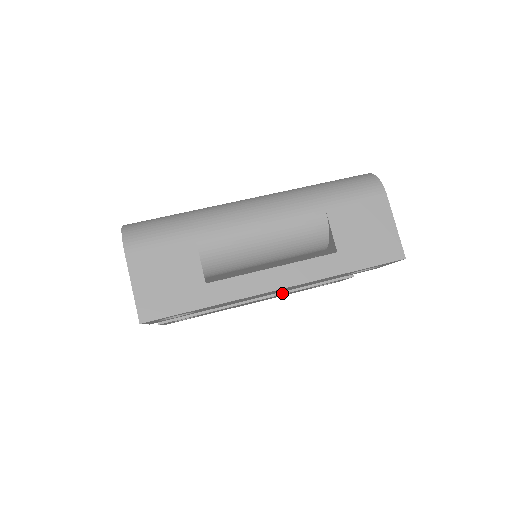
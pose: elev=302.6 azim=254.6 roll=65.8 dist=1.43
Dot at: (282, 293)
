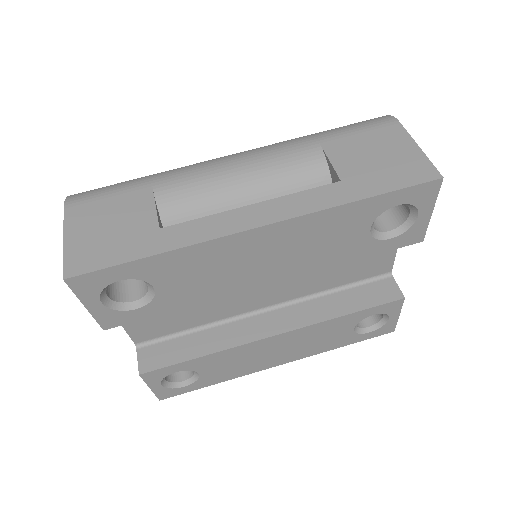
Dot at: (306, 325)
